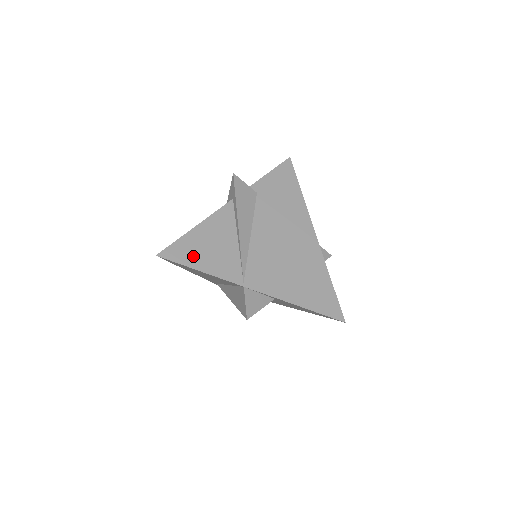
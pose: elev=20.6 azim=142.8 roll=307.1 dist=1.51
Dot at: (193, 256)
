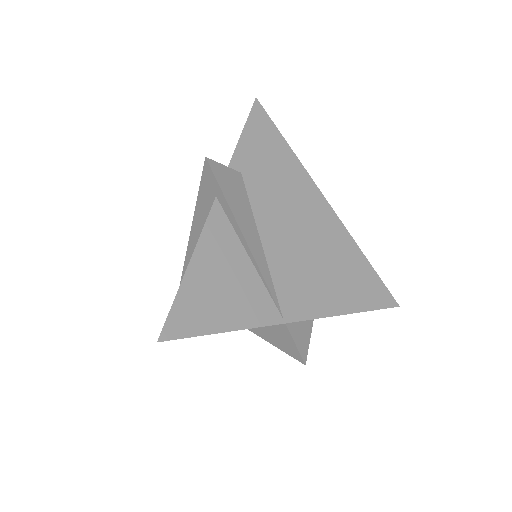
Dot at: (207, 314)
